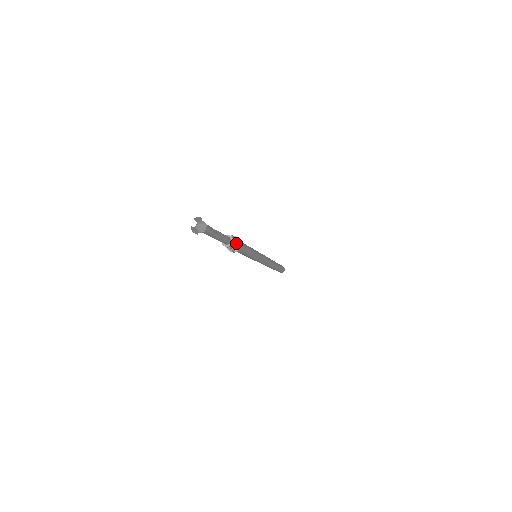
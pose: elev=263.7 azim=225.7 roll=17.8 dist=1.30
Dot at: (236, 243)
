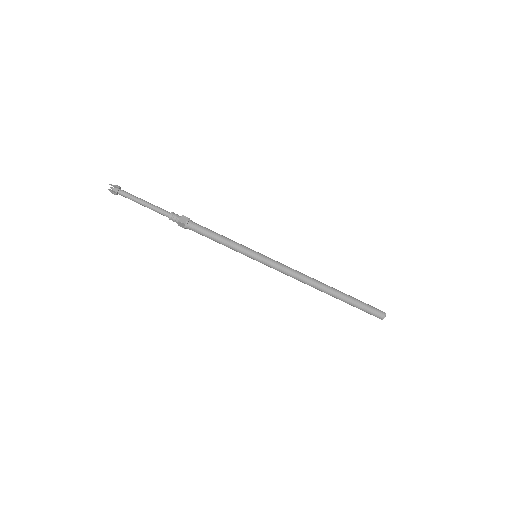
Dot at: (180, 216)
